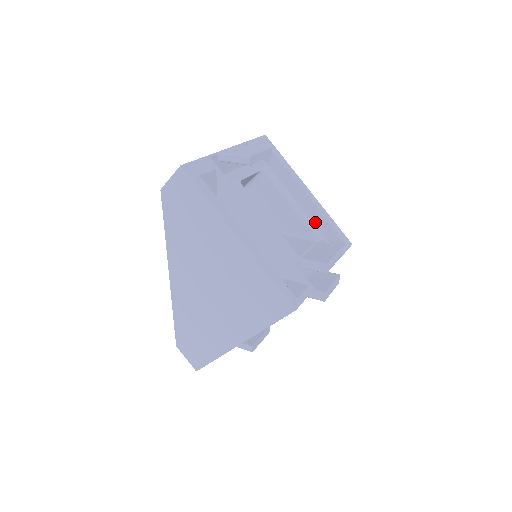
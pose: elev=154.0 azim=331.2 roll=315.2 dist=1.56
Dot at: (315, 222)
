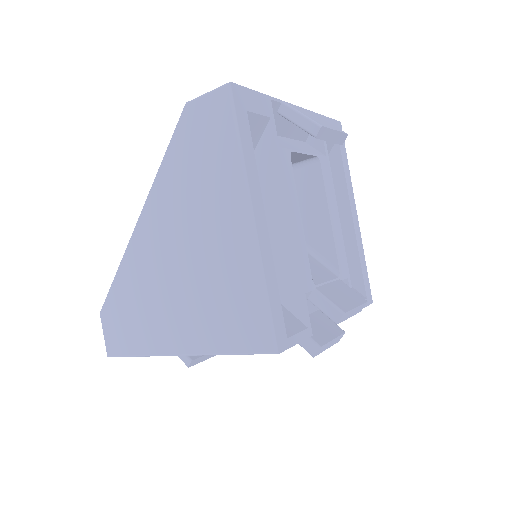
Dot at: occluded
